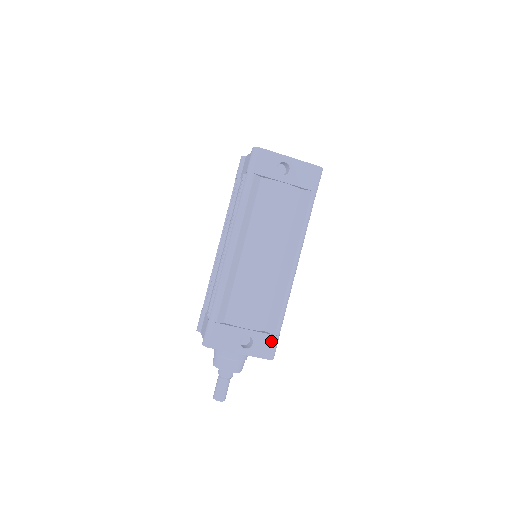
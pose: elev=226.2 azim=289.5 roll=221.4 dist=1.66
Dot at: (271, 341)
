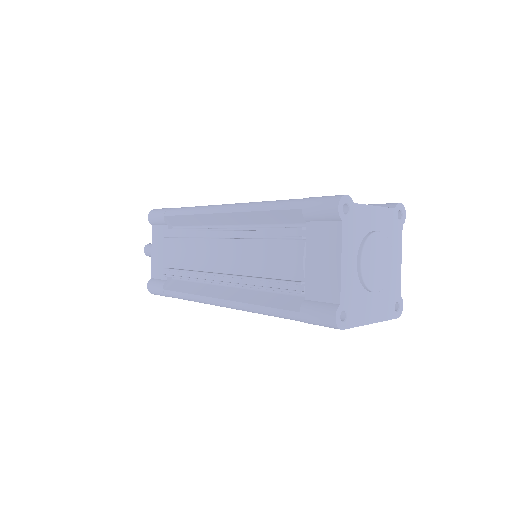
Dot at: occluded
